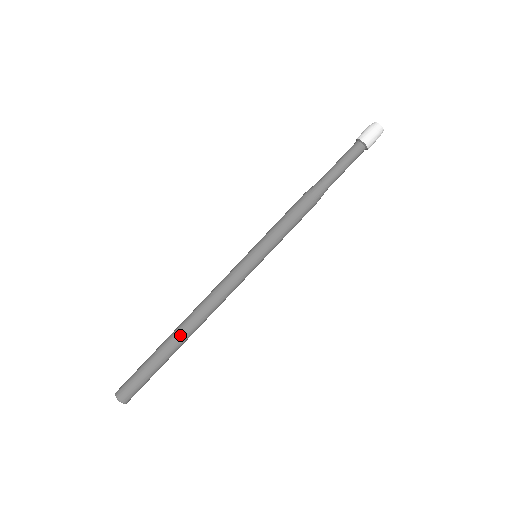
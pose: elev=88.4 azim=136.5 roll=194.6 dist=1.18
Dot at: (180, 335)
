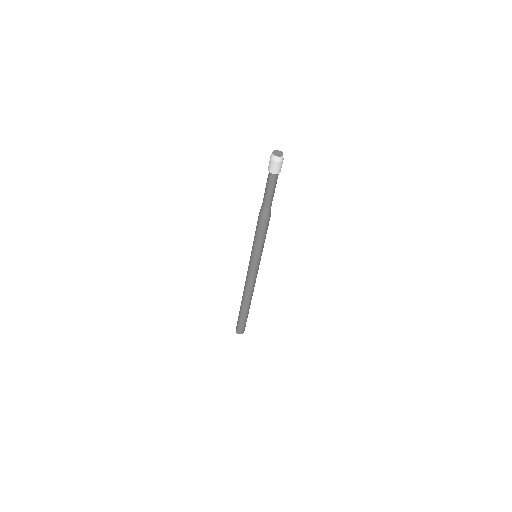
Dot at: (242, 302)
